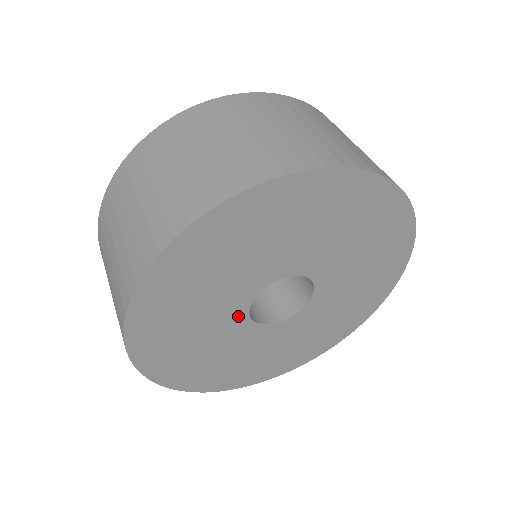
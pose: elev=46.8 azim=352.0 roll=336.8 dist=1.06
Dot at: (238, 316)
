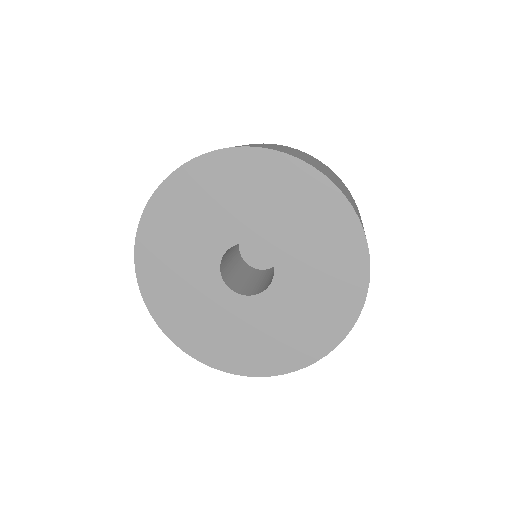
Dot at: (223, 242)
